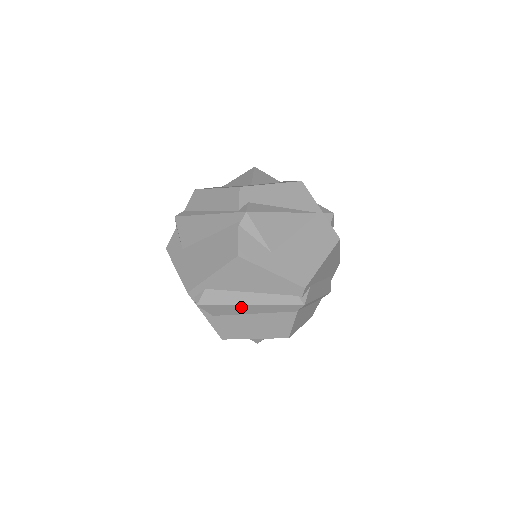
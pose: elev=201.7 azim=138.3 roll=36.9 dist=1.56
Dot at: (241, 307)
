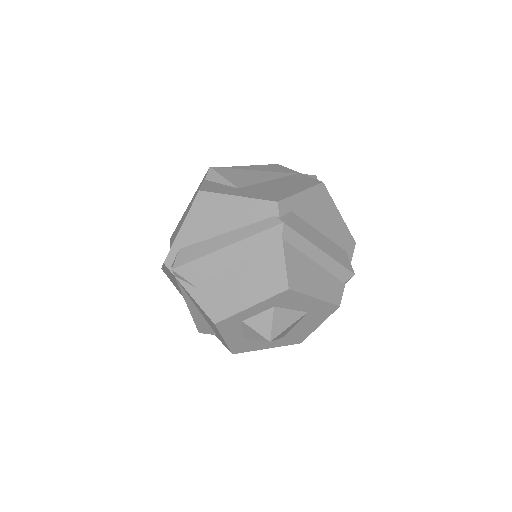
Dot at: (218, 255)
